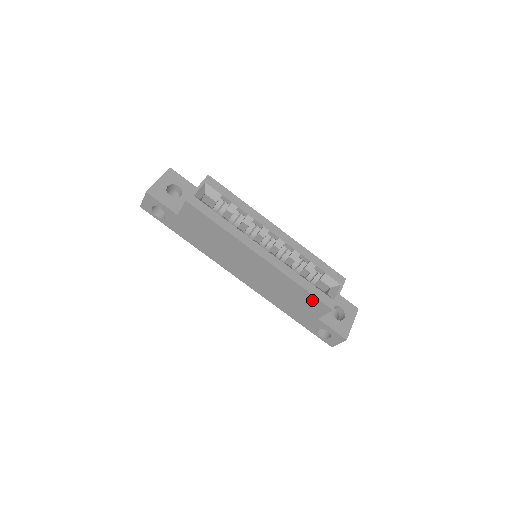
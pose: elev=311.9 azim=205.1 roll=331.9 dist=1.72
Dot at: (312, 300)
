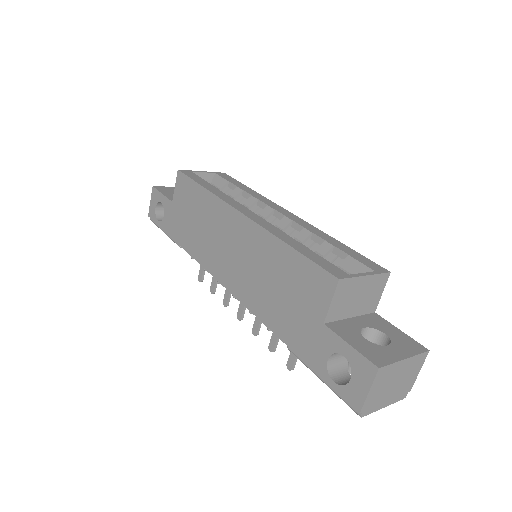
Dot at: (307, 272)
